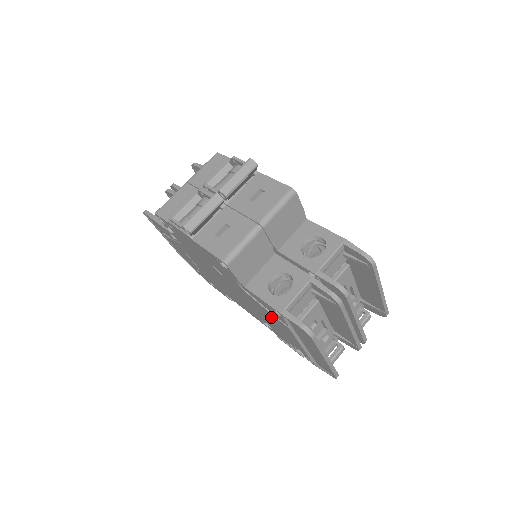
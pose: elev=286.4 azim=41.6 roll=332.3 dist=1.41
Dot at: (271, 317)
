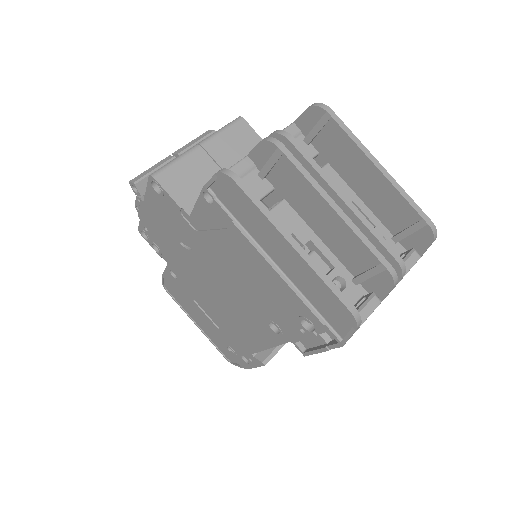
Dot at: (232, 250)
